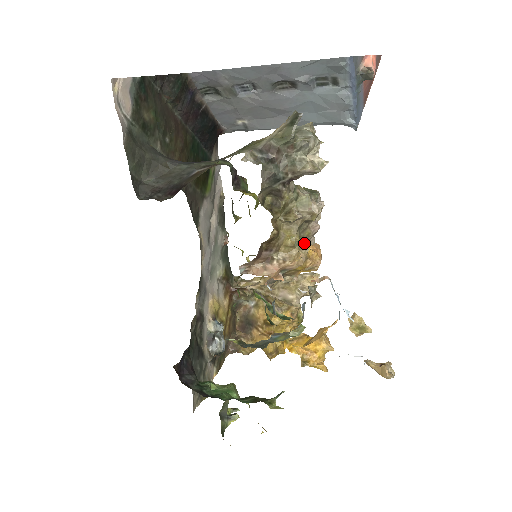
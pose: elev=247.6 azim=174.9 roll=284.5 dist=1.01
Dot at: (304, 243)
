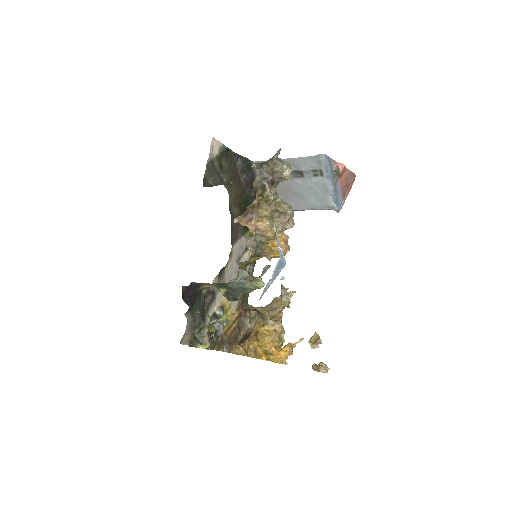
Dot at: occluded
